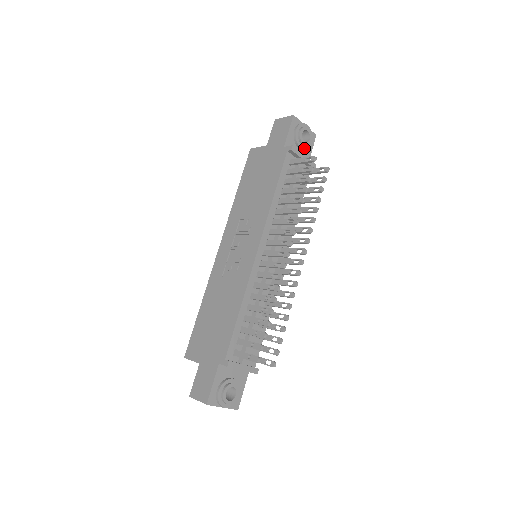
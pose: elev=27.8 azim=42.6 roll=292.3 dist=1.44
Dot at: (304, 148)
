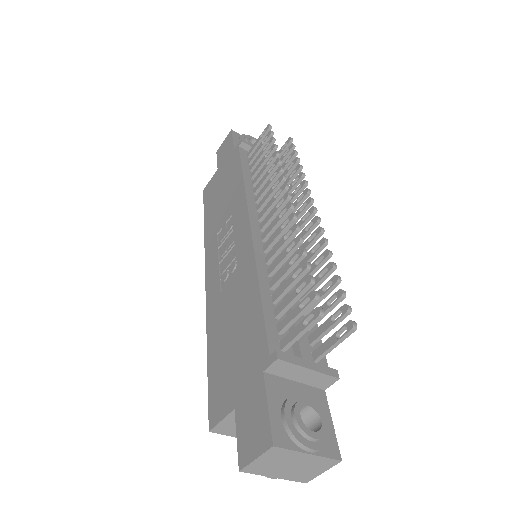
Dot at: occluded
